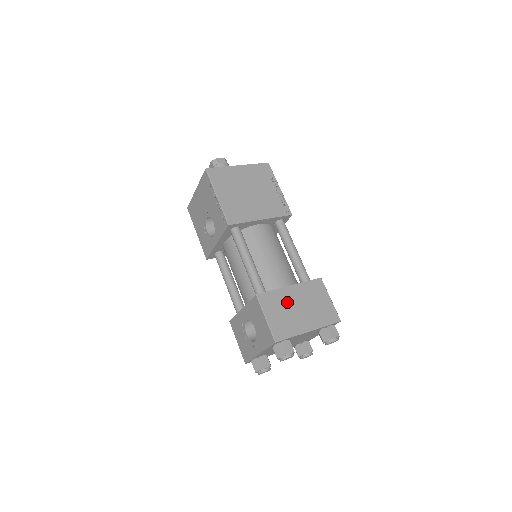
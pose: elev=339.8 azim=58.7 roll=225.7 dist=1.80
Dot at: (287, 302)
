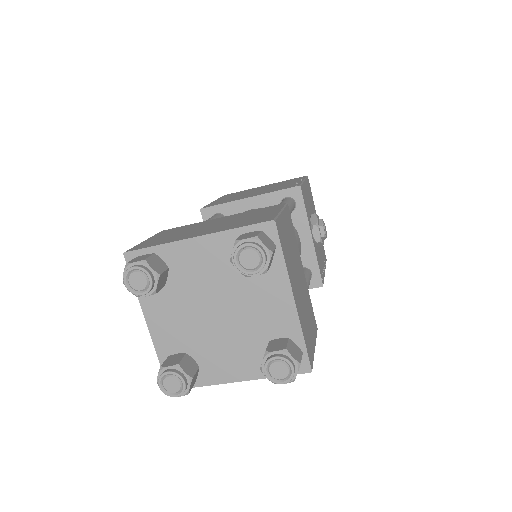
Dot at: (196, 227)
